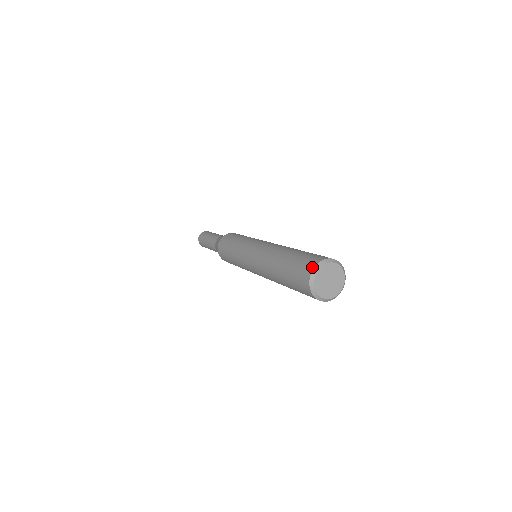
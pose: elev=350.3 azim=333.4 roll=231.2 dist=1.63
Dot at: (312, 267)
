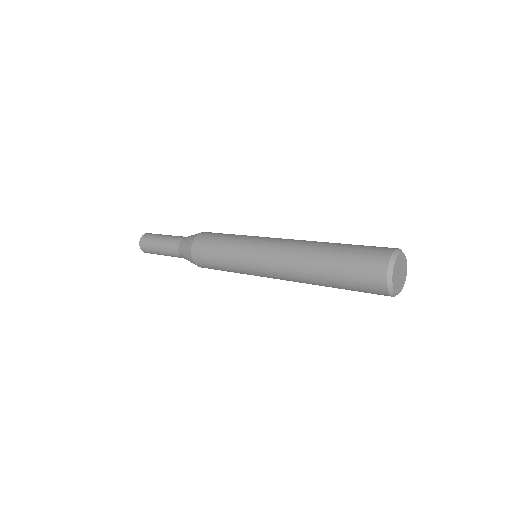
Dot at: (384, 272)
